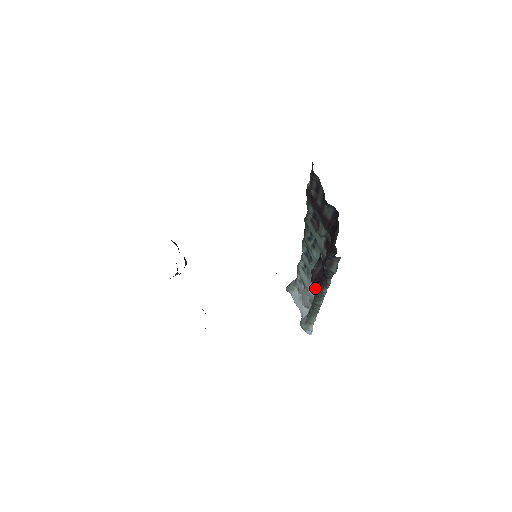
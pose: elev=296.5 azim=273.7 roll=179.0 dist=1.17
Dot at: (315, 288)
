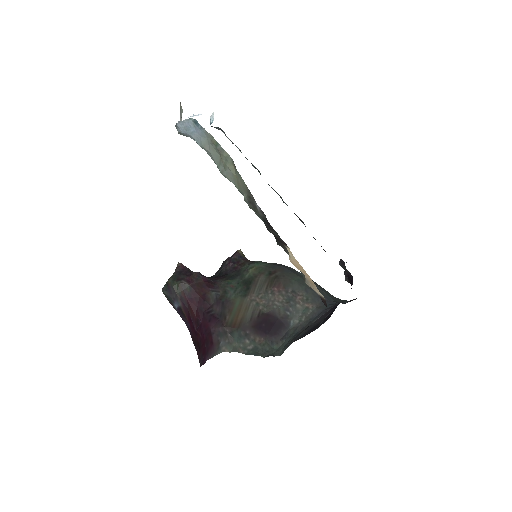
Dot at: occluded
